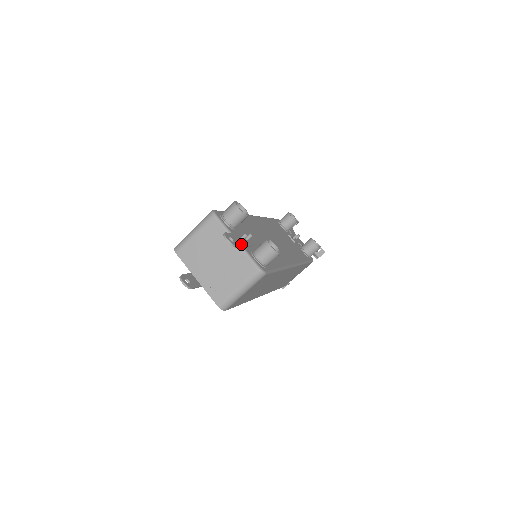
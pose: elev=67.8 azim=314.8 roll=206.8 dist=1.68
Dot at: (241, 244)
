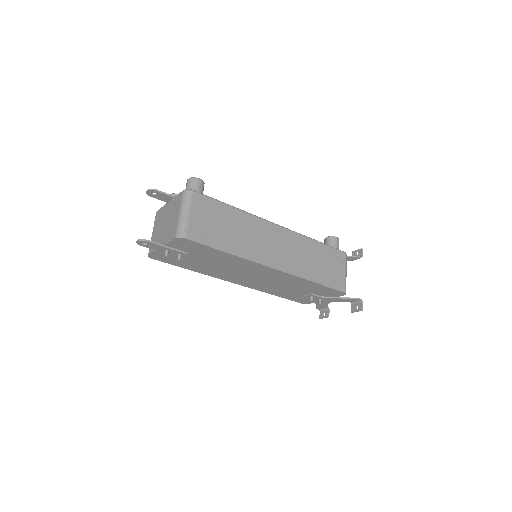
Dot at: (169, 195)
